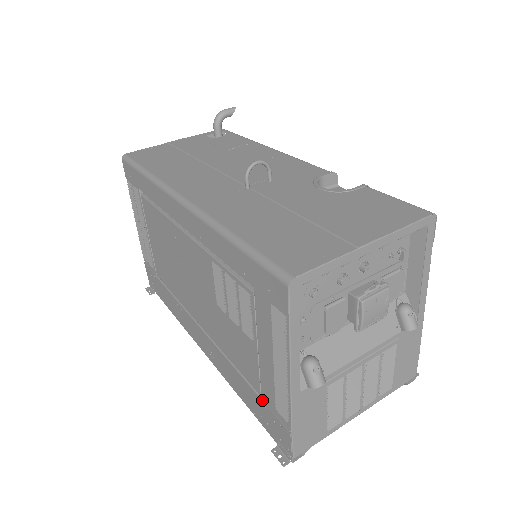
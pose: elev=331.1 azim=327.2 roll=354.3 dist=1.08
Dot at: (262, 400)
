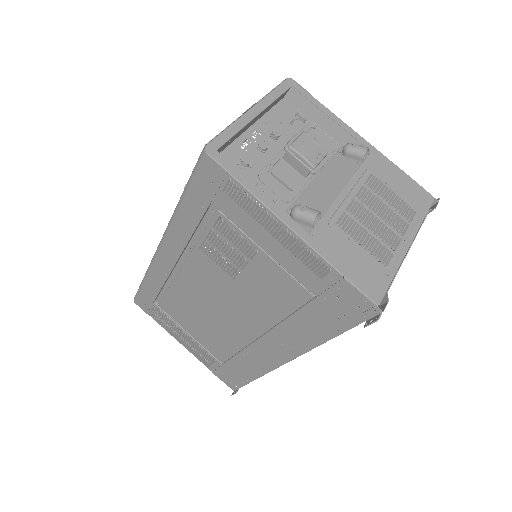
Dot at: (316, 297)
